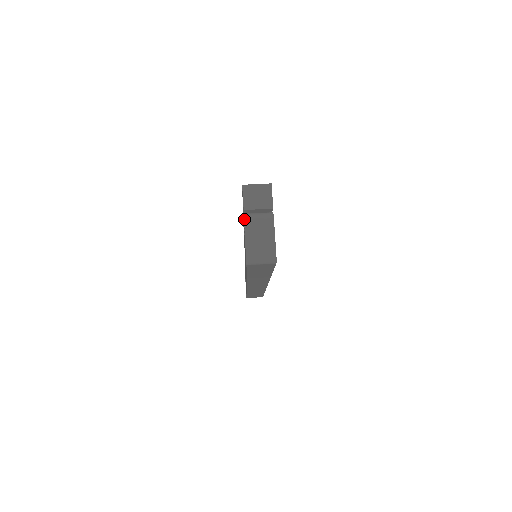
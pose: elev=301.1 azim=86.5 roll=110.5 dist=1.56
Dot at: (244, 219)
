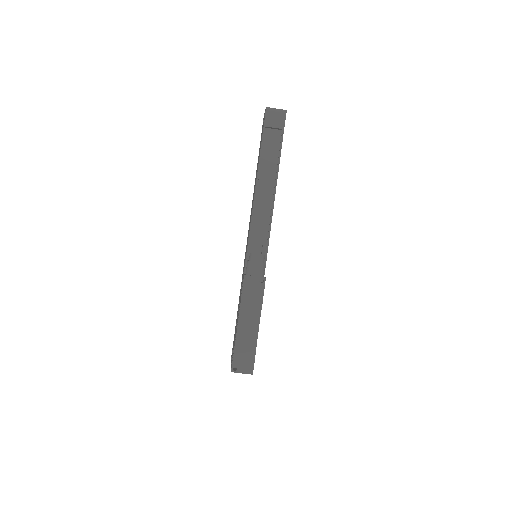
Dot at: occluded
